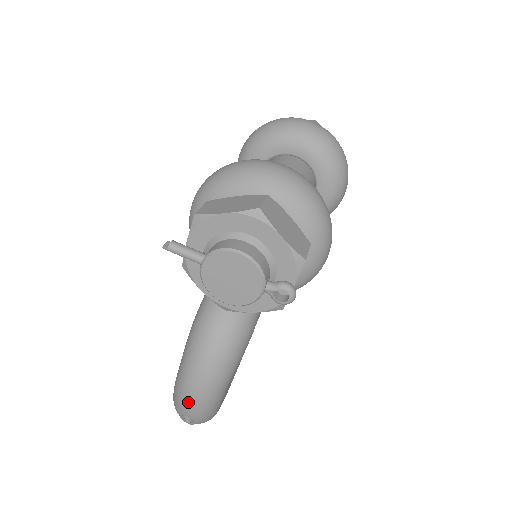
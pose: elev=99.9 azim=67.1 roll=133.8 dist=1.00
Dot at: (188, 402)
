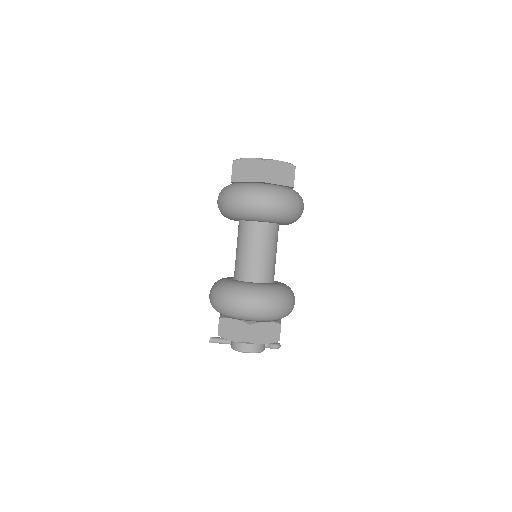
Dot at: occluded
